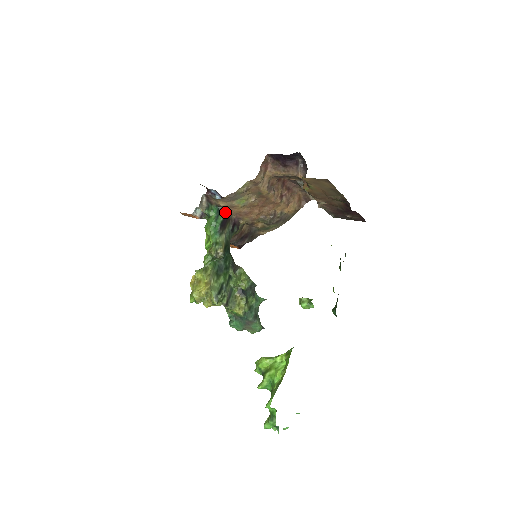
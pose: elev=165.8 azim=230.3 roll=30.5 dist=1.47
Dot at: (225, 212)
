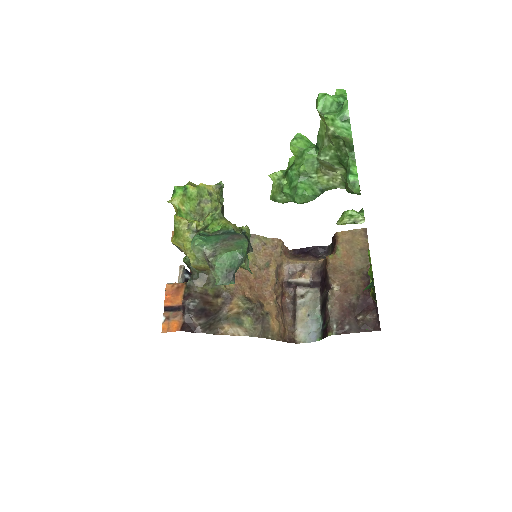
Dot at: occluded
